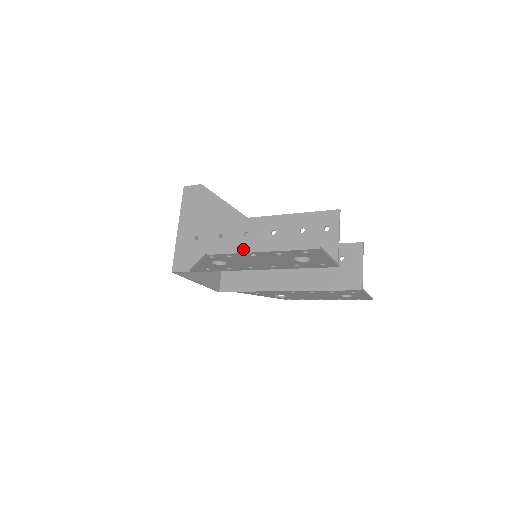
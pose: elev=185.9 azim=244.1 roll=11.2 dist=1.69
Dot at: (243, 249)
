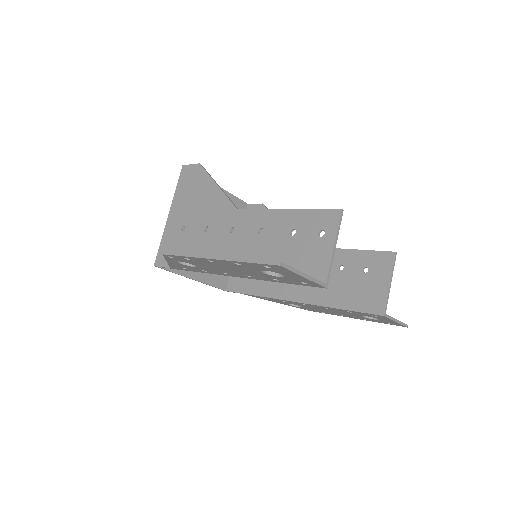
Dot at: (225, 248)
